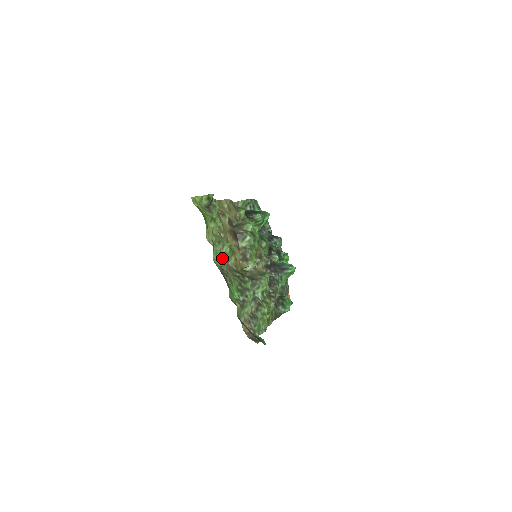
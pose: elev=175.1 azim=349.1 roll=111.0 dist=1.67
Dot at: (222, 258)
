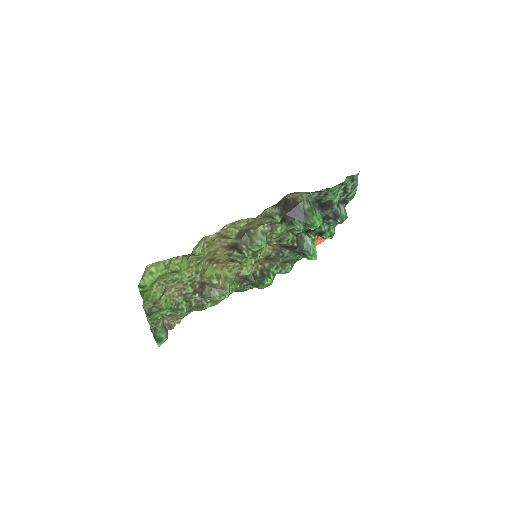
Dot at: (177, 283)
